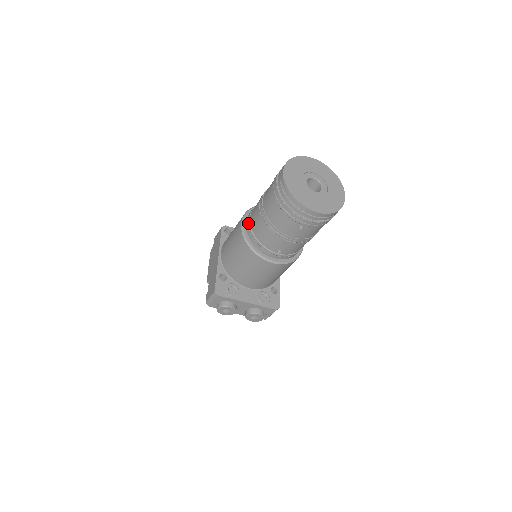
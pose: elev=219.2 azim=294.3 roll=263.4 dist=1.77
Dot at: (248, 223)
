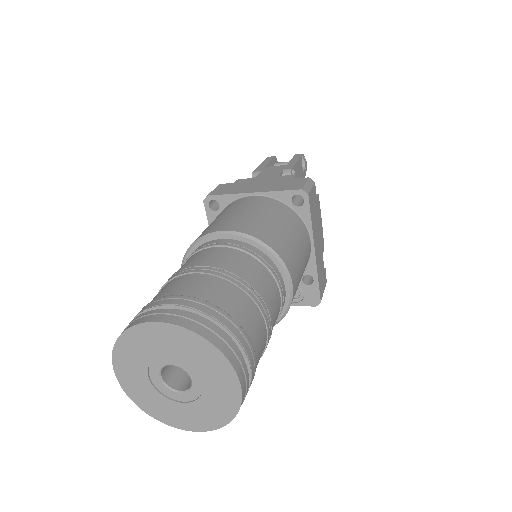
Dot at: occluded
